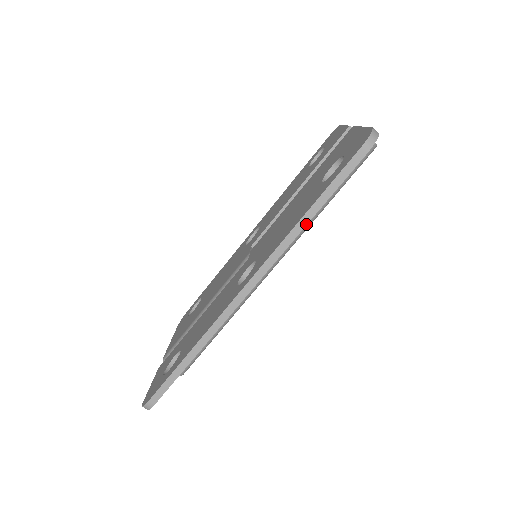
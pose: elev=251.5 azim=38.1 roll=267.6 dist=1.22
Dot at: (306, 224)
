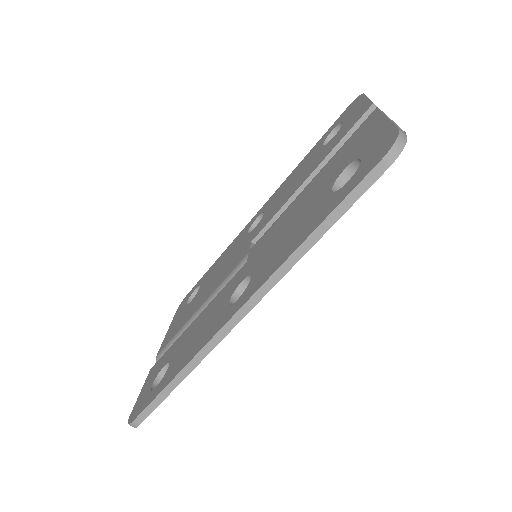
Dot at: (308, 249)
